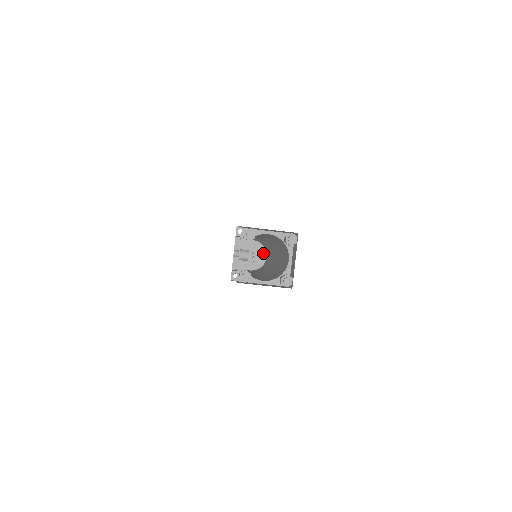
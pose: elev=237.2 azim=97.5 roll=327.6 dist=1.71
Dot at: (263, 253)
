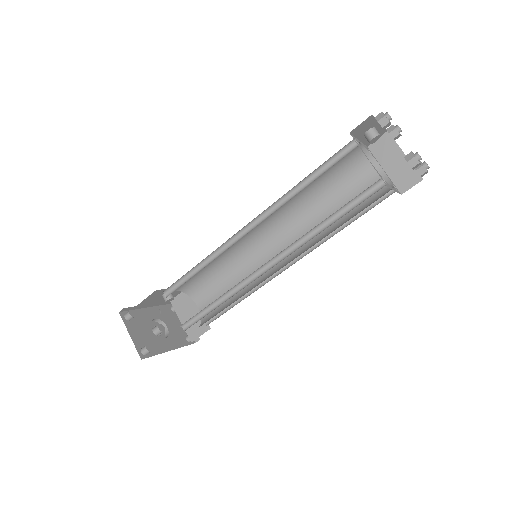
Dot at: (172, 345)
